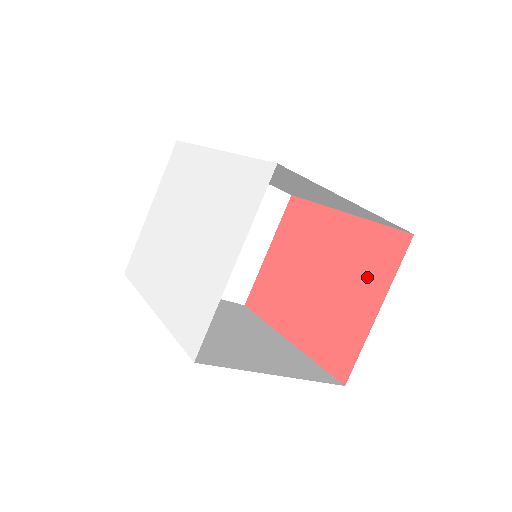
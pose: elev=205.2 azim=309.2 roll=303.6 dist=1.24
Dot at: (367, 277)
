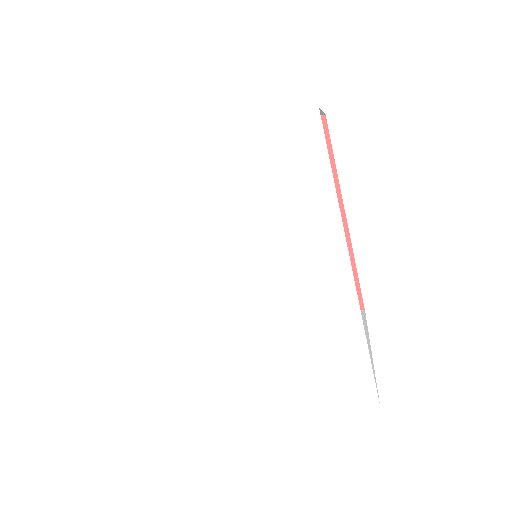
Dot at: occluded
